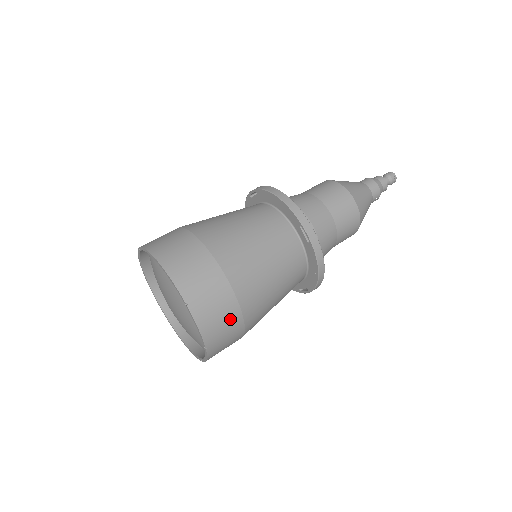
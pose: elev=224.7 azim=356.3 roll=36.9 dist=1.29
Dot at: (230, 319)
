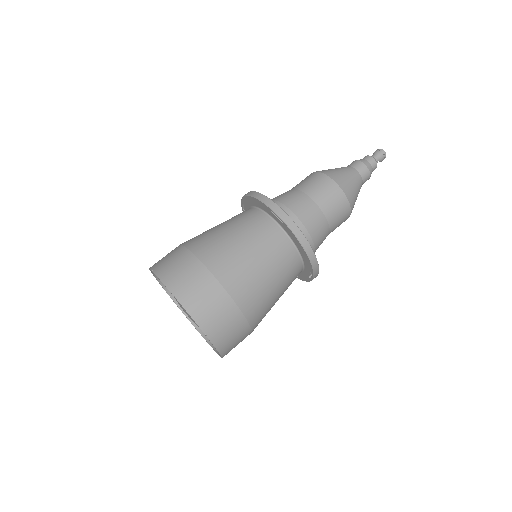
Dot at: (220, 304)
